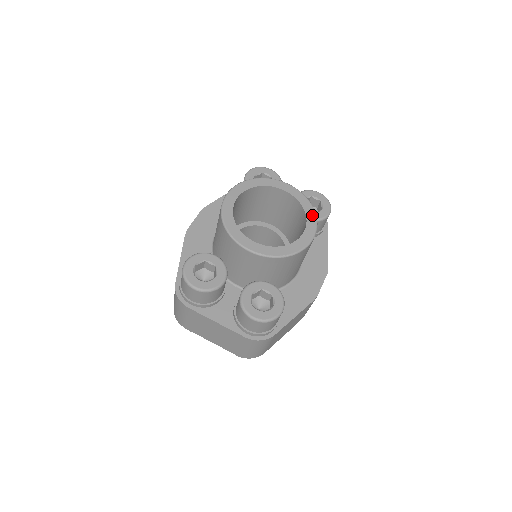
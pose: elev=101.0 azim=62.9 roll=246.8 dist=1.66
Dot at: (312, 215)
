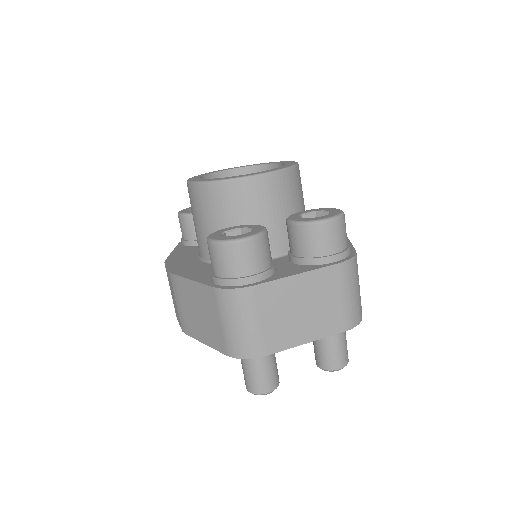
Dot at: (272, 162)
